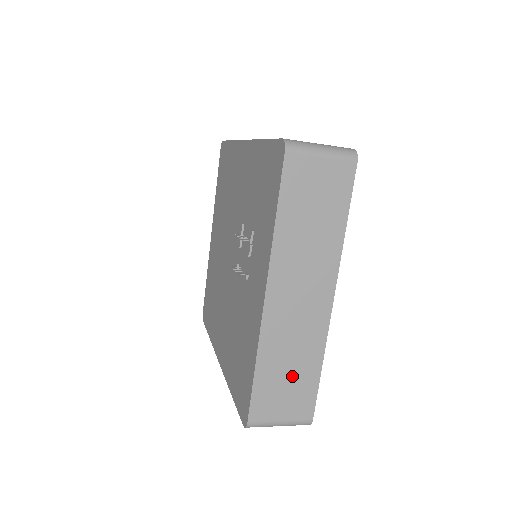
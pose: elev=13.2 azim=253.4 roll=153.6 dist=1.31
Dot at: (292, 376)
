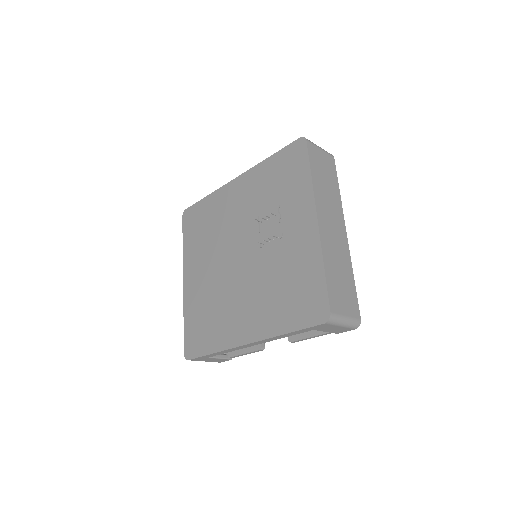
Dot at: (343, 281)
